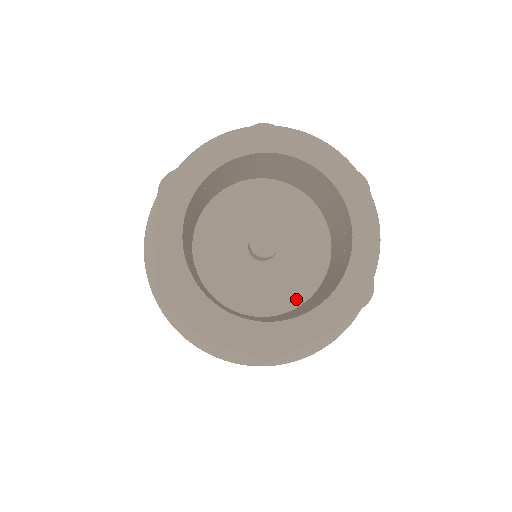
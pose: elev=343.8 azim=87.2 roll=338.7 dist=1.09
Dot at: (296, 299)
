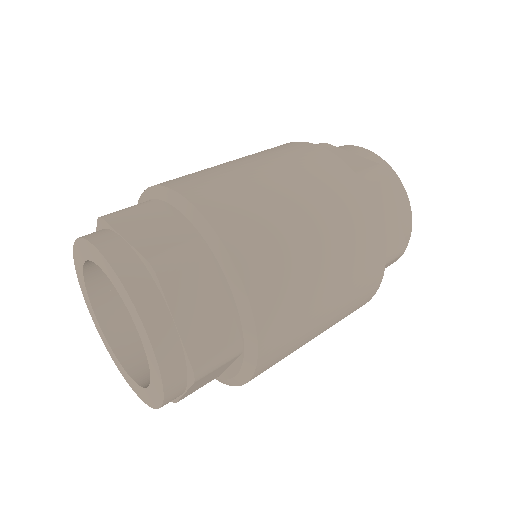
Dot at: occluded
